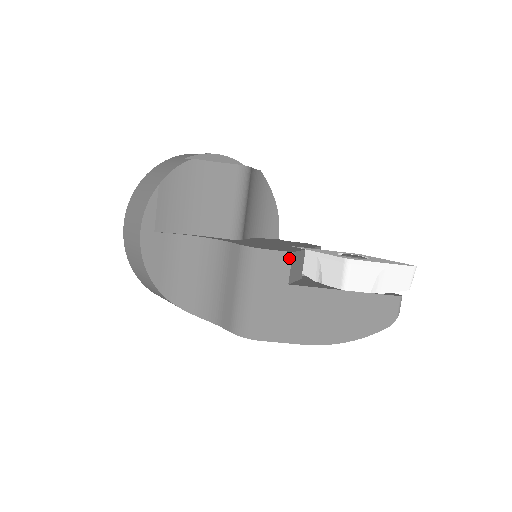
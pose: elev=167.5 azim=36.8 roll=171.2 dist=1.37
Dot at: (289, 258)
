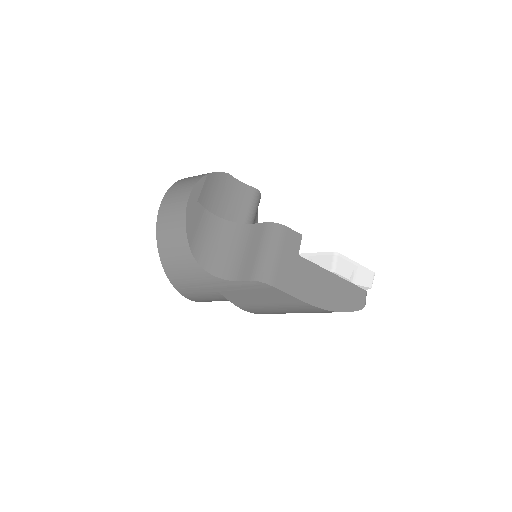
Dot at: (300, 238)
